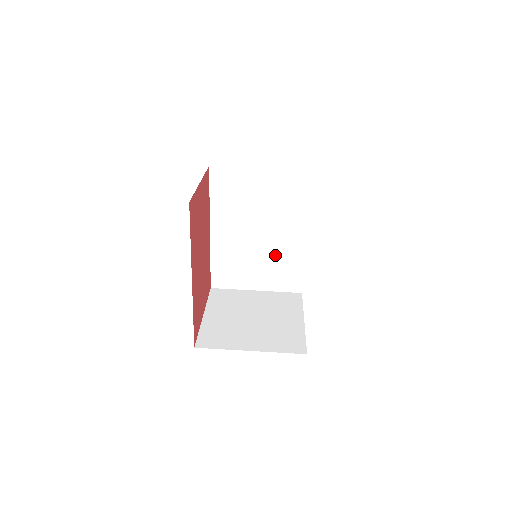
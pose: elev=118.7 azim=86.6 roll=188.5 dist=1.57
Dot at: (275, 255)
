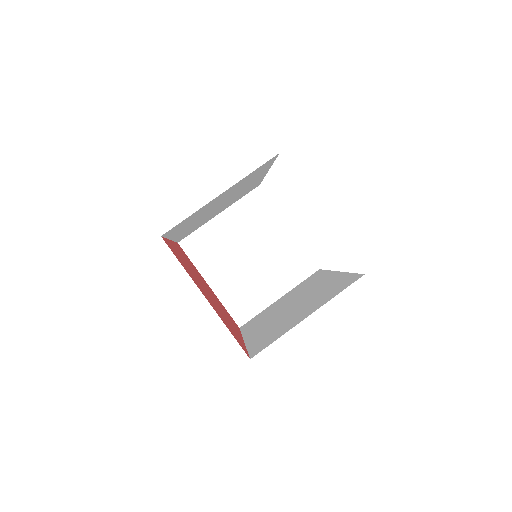
Dot at: occluded
